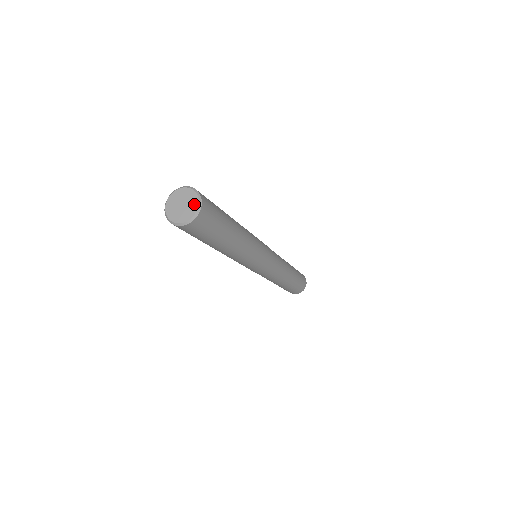
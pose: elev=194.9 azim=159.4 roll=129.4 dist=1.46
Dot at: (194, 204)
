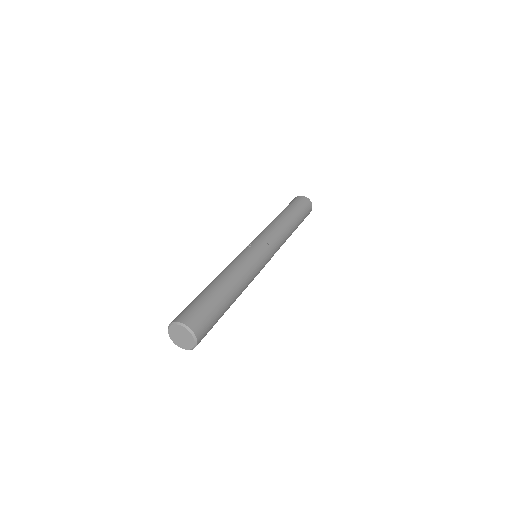
Dot at: (190, 345)
